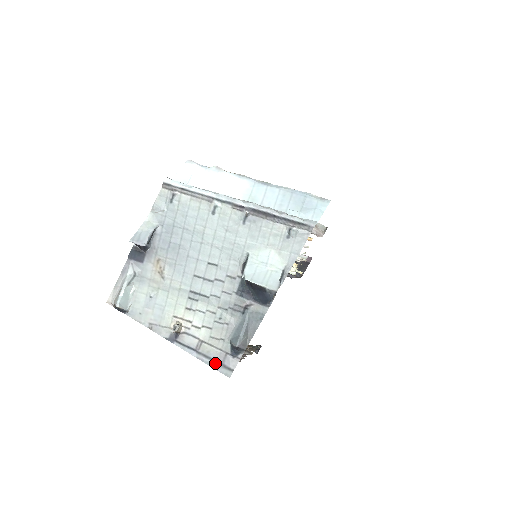
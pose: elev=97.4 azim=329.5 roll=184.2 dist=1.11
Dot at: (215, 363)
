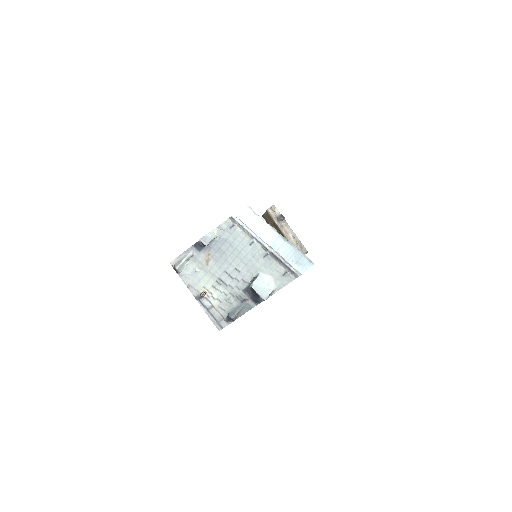
Dot at: (215, 320)
